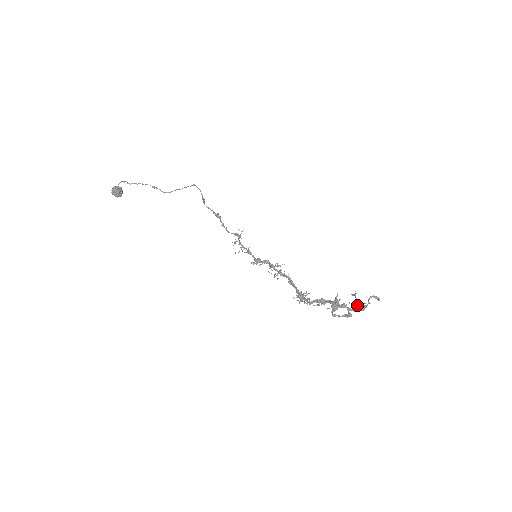
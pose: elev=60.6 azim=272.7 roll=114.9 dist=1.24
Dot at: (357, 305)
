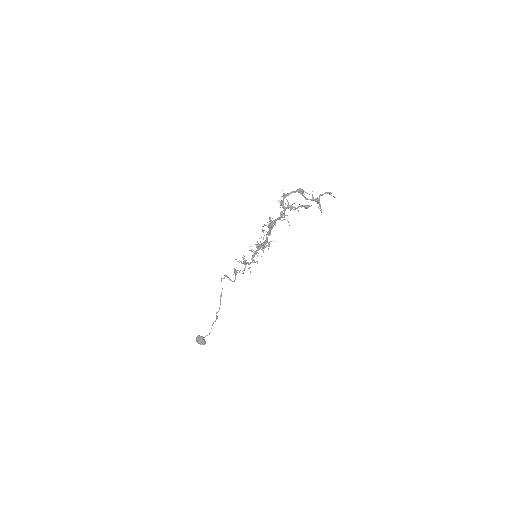
Dot at: occluded
